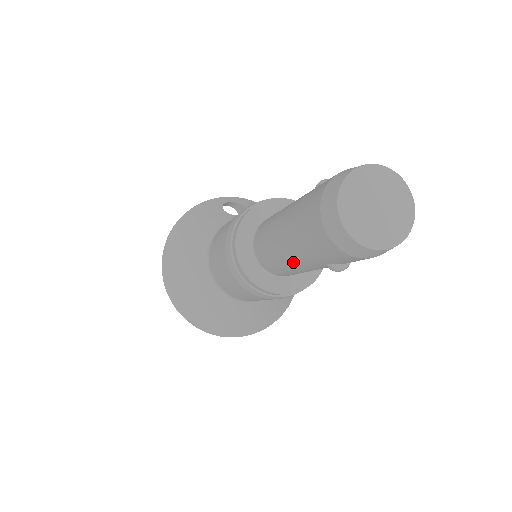
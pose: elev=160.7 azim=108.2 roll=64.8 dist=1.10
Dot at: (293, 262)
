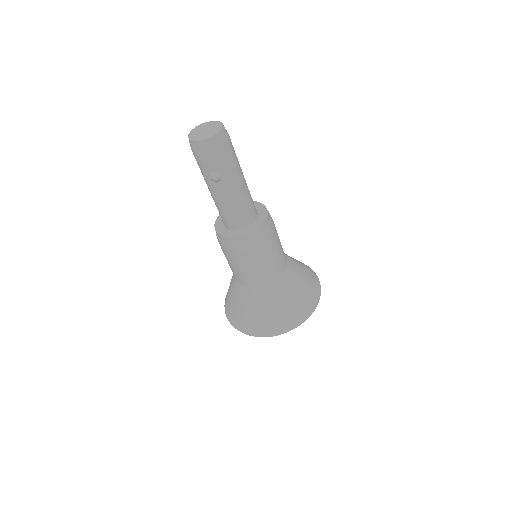
Dot at: (212, 195)
